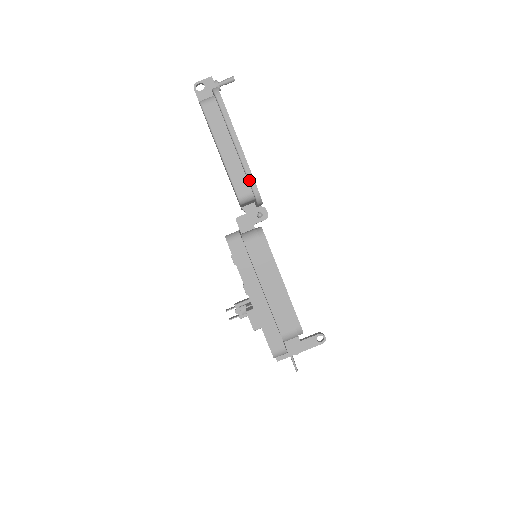
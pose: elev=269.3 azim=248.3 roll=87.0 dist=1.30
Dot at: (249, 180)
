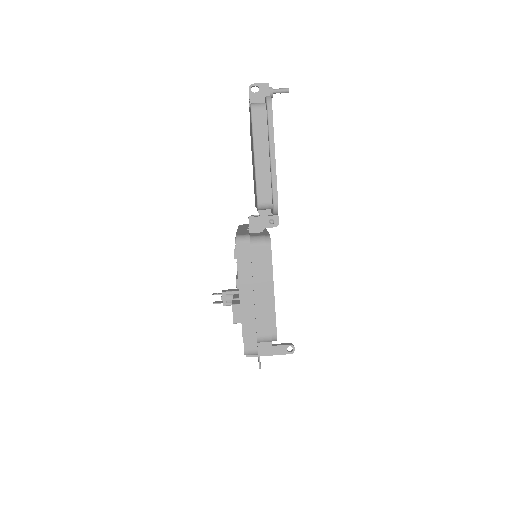
Dot at: (273, 191)
